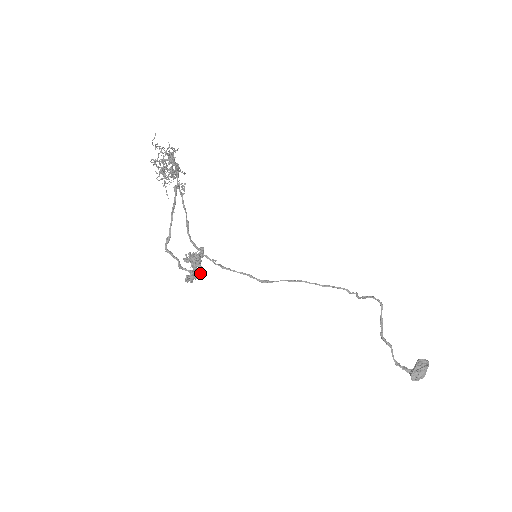
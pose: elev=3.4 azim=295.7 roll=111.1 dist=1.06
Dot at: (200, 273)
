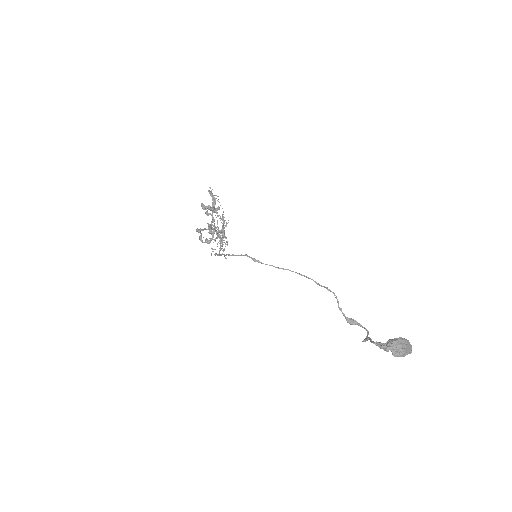
Dot at: (212, 207)
